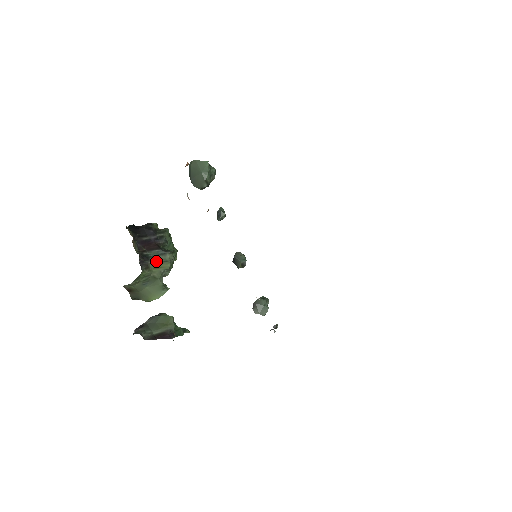
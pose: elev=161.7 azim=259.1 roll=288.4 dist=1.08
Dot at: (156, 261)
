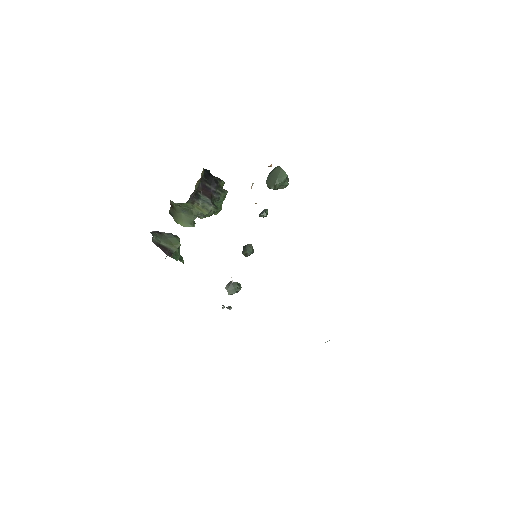
Dot at: (201, 204)
